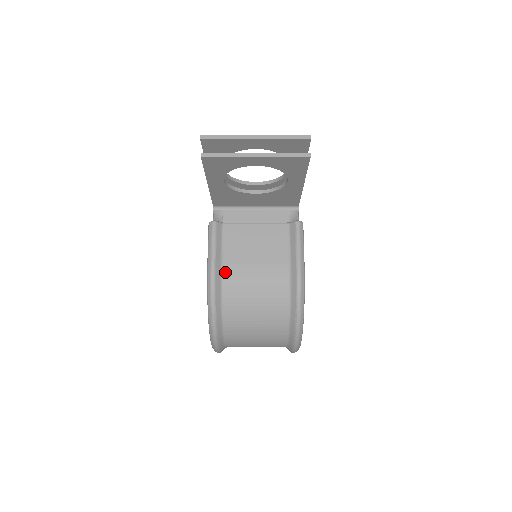
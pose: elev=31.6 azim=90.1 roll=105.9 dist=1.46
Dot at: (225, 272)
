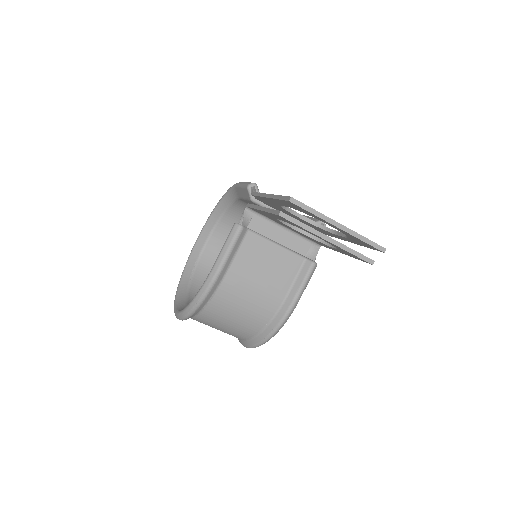
Dot at: (227, 278)
